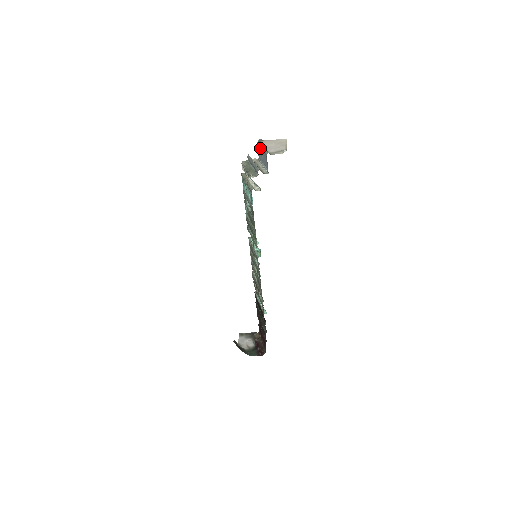
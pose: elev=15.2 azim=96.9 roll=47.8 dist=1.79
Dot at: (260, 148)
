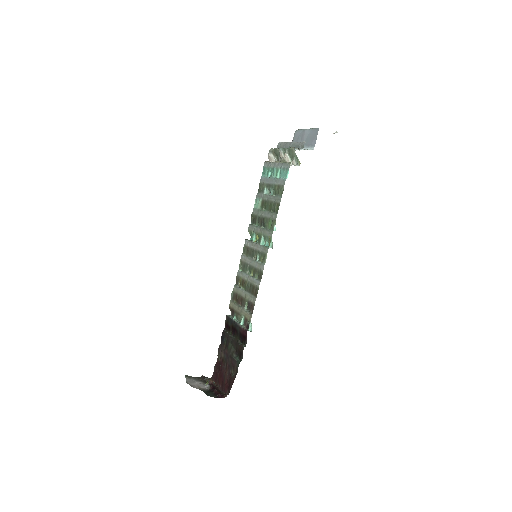
Dot at: (303, 131)
